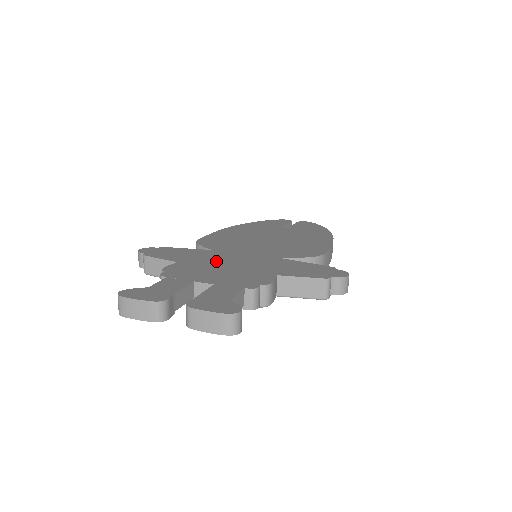
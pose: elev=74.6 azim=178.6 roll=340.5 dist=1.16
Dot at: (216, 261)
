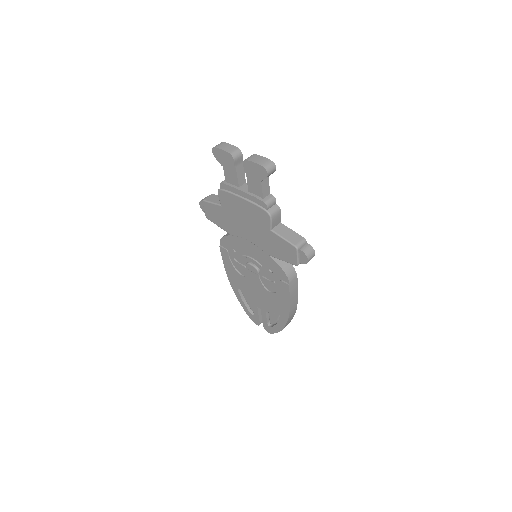
Dot at: occluded
